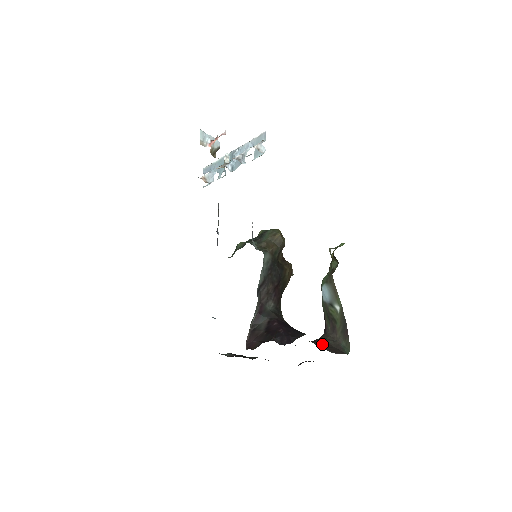
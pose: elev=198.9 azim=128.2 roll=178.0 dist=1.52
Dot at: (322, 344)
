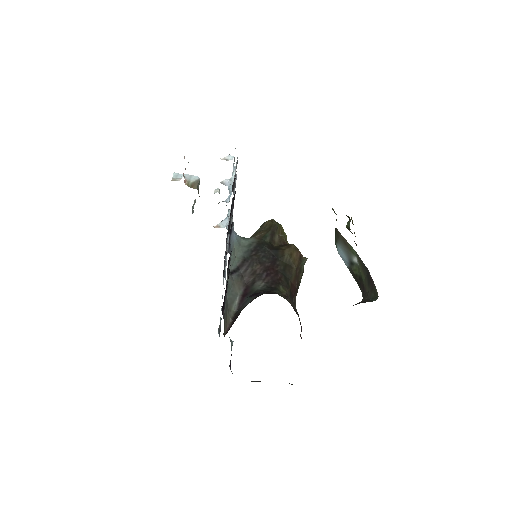
Dot at: occluded
